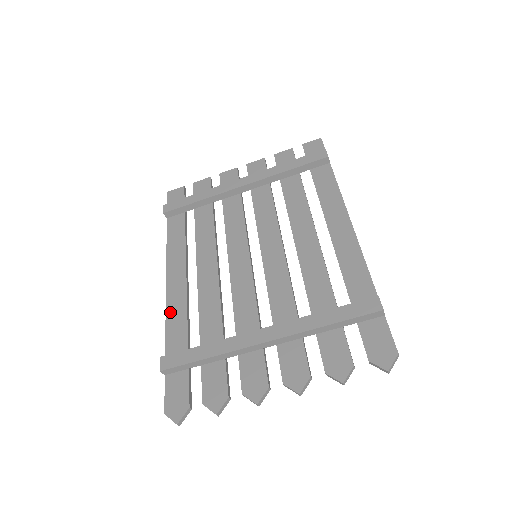
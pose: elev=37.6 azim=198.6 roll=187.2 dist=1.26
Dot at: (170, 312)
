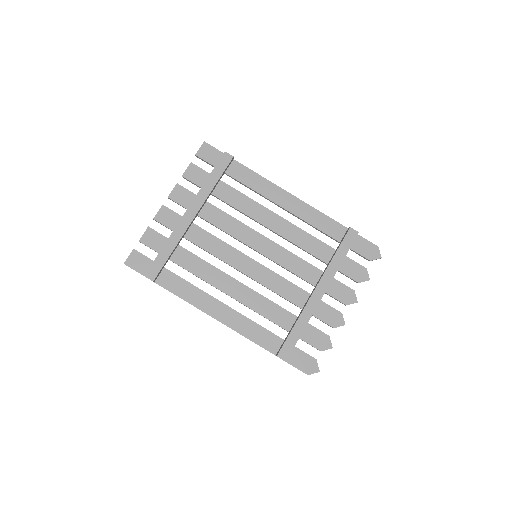
Dot at: (244, 332)
